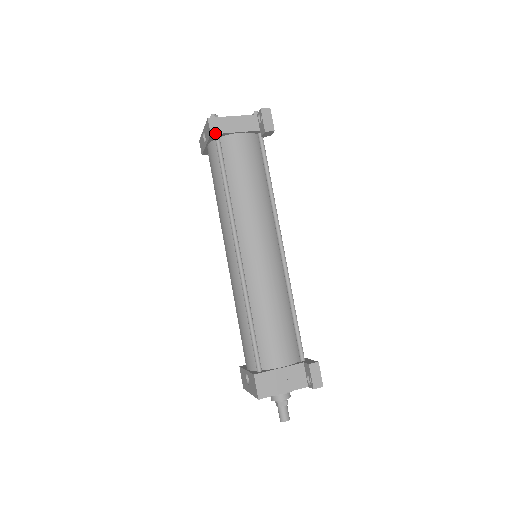
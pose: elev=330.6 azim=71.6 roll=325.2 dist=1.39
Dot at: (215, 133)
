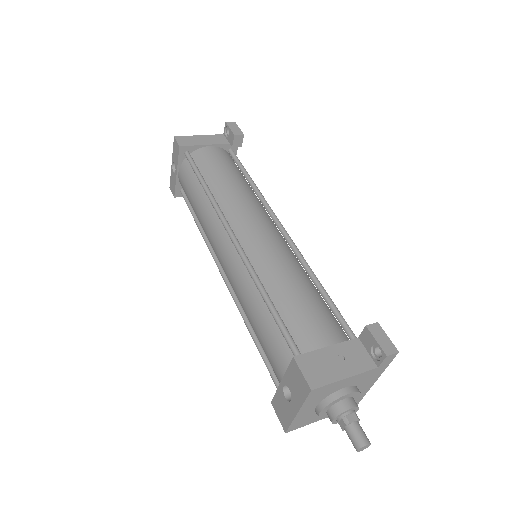
Dot at: (184, 145)
